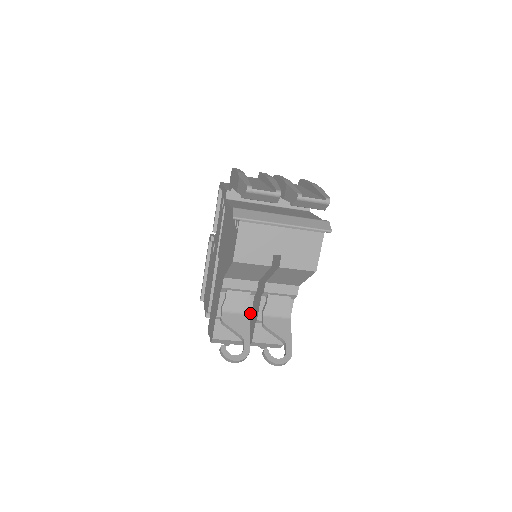
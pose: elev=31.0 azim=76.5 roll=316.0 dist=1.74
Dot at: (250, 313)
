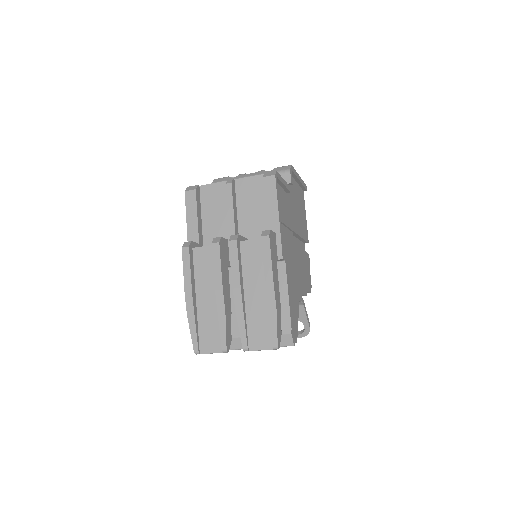
Dot at: occluded
